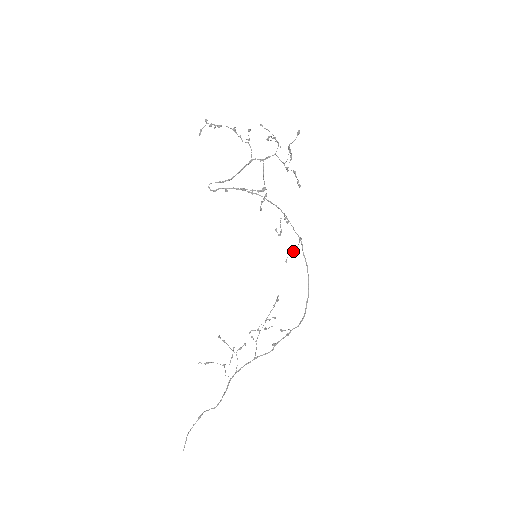
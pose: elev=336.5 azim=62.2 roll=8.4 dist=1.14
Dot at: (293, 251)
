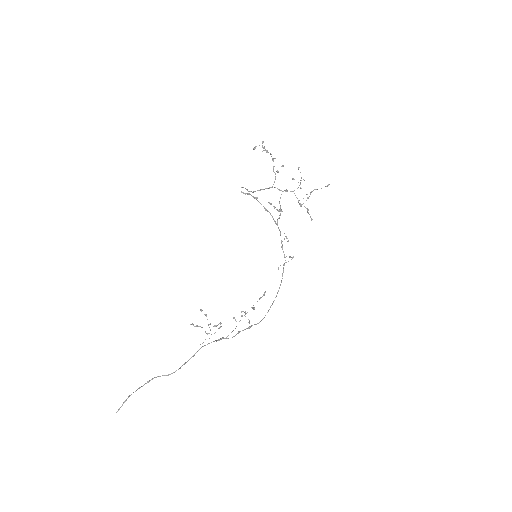
Dot at: (284, 263)
